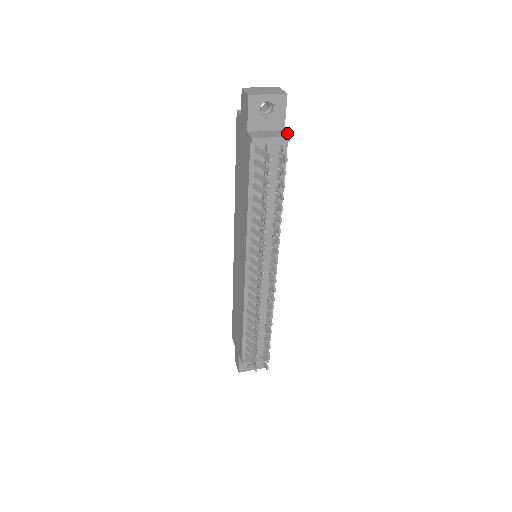
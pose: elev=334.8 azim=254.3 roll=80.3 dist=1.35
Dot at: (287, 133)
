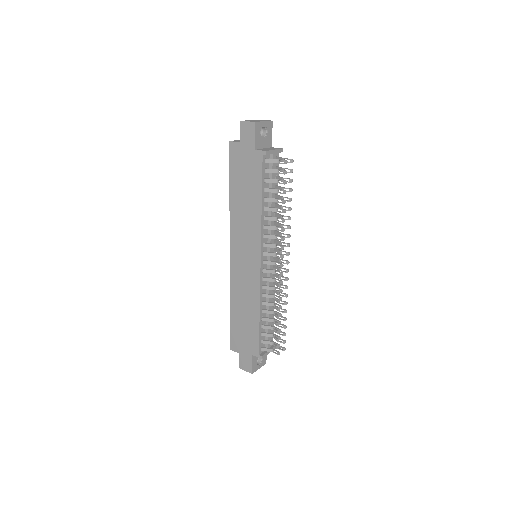
Dot at: (277, 148)
